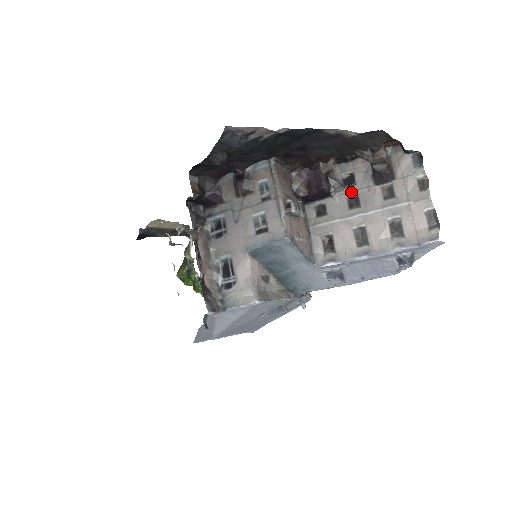
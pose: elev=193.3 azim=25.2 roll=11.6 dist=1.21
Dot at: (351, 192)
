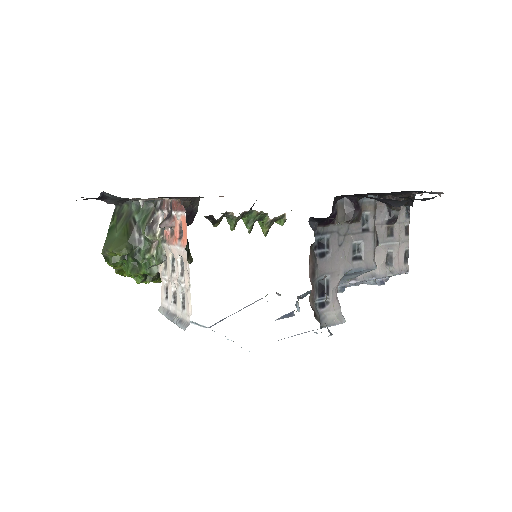
Dot at: occluded
